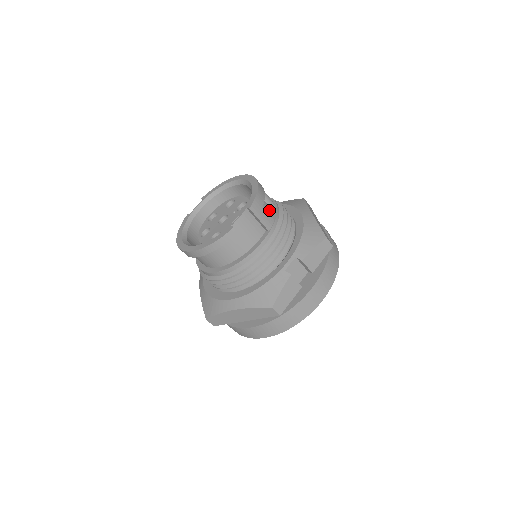
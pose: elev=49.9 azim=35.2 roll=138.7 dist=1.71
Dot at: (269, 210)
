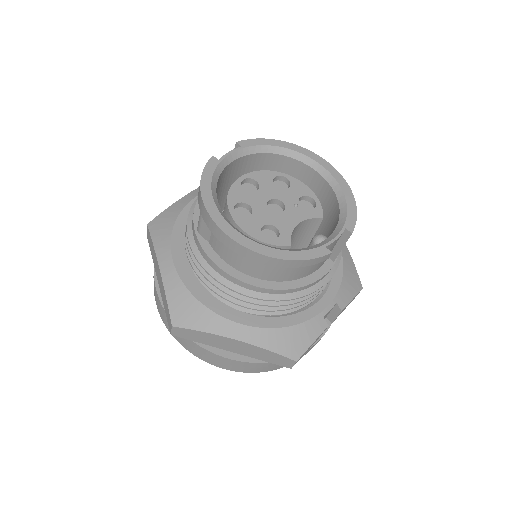
Dot at: occluded
